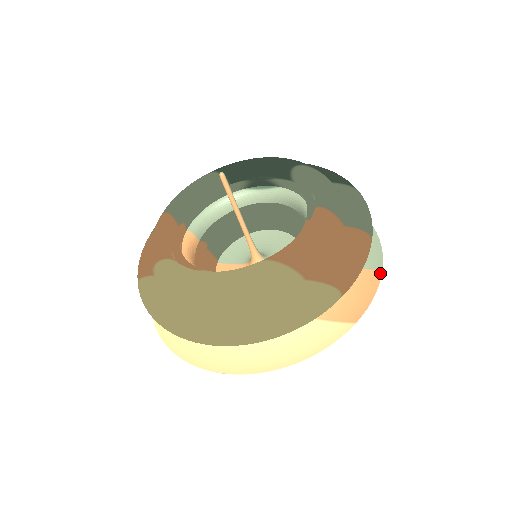
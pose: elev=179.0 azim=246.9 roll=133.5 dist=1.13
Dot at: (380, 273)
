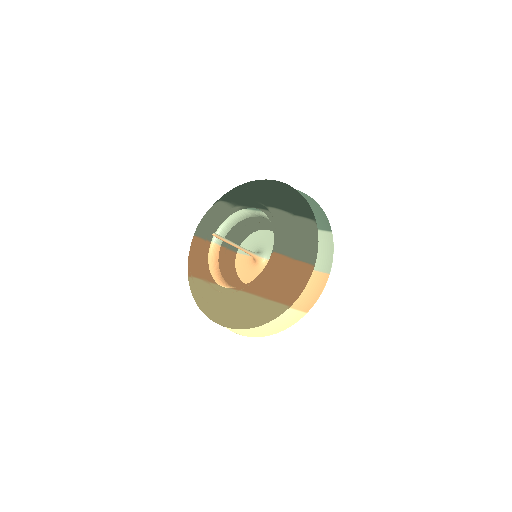
Dot at: (328, 277)
